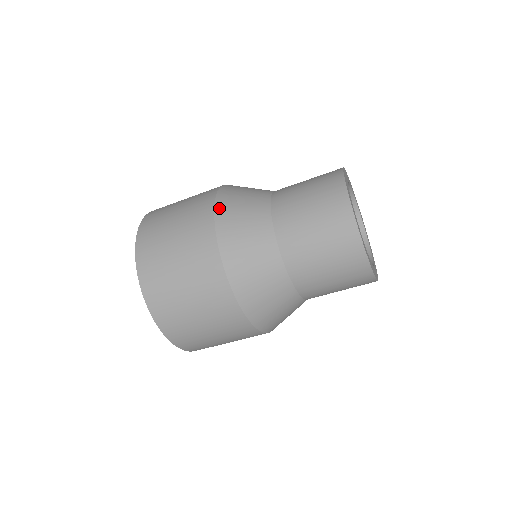
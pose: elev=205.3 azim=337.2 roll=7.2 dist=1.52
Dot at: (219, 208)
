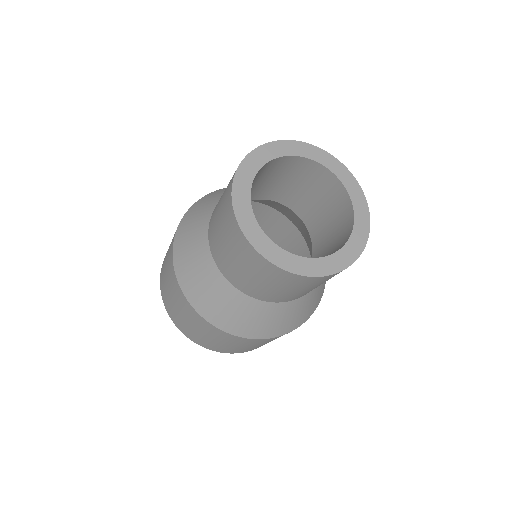
Dot at: (175, 248)
